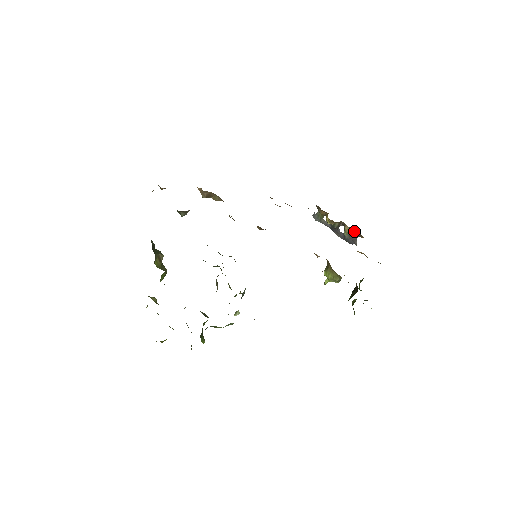
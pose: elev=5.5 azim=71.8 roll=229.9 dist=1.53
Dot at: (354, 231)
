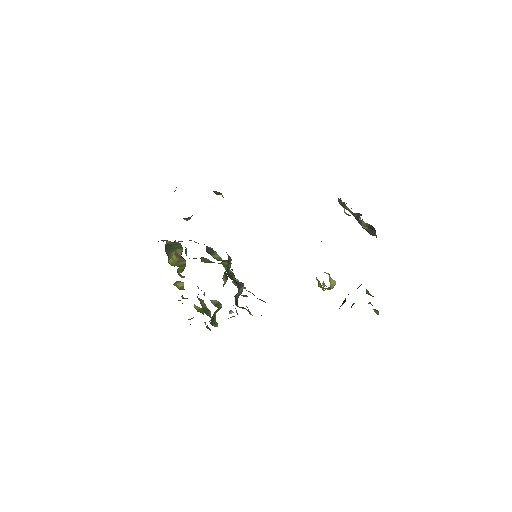
Dot at: (371, 225)
